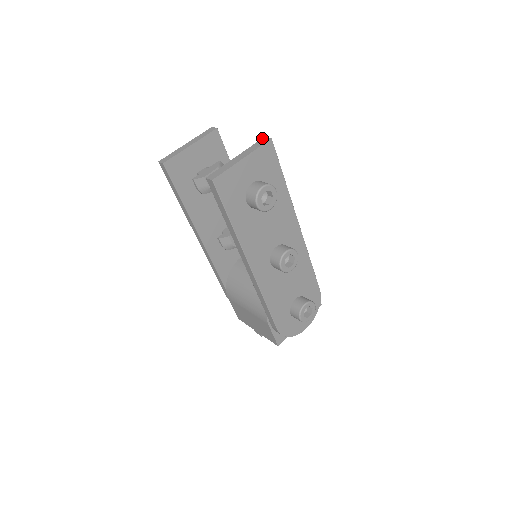
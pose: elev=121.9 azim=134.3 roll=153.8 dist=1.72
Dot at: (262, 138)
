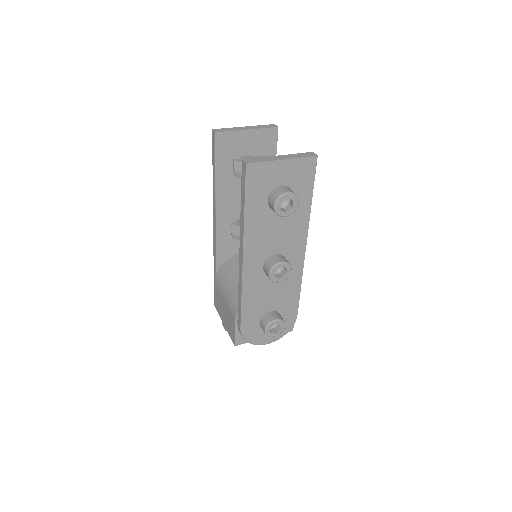
Dot at: (310, 152)
